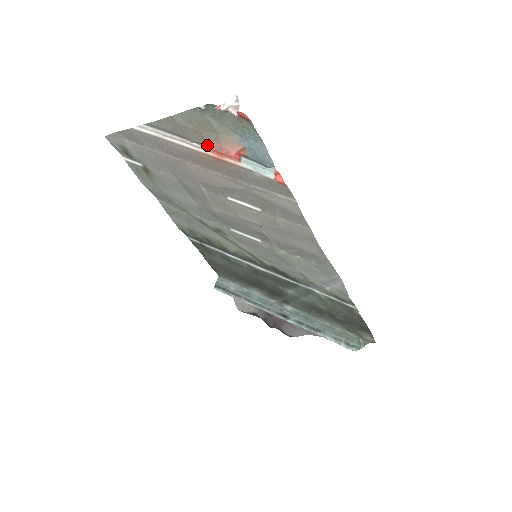
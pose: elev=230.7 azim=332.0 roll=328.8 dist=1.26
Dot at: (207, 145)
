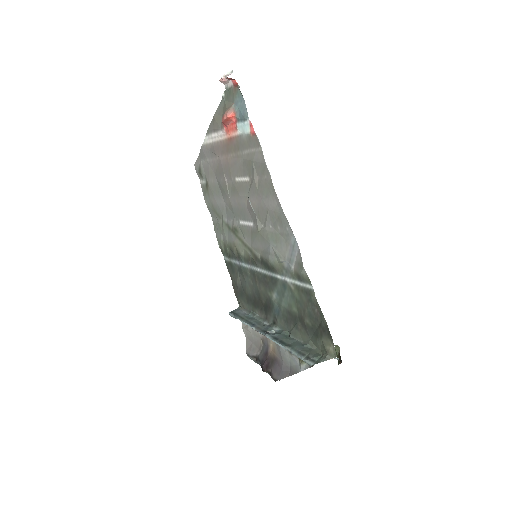
Dot at: (224, 126)
